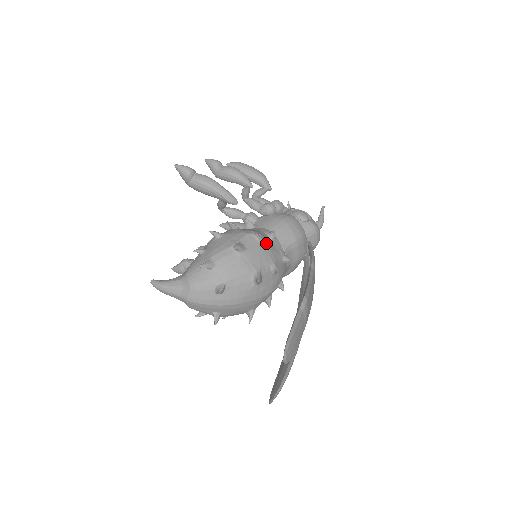
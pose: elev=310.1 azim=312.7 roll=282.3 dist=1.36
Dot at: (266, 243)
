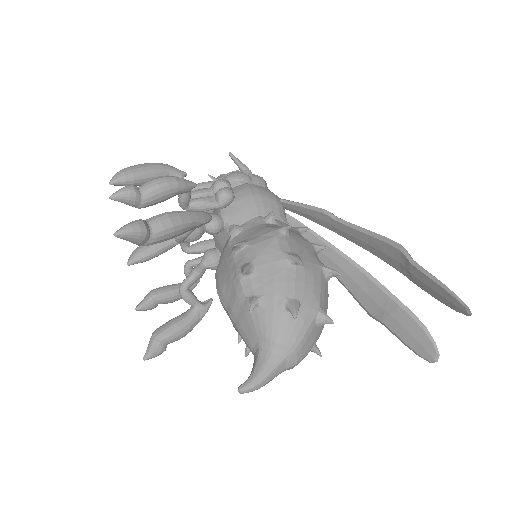
Dot at: occluded
